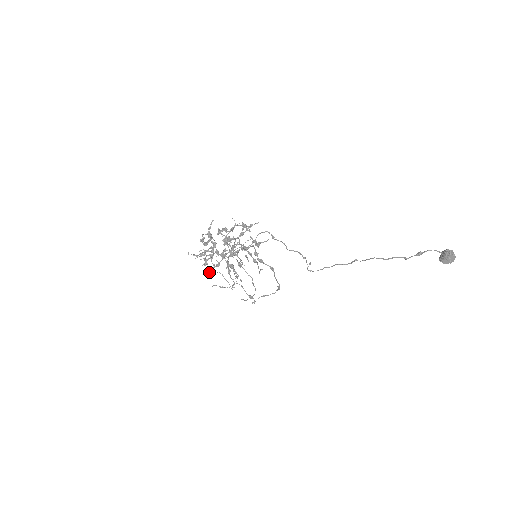
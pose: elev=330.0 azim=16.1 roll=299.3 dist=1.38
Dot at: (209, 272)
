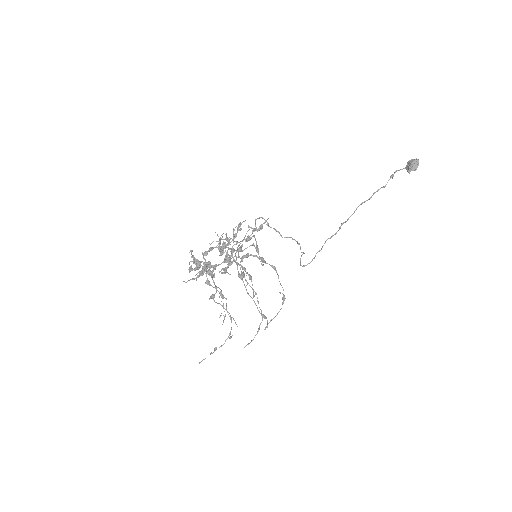
Dot at: (225, 272)
